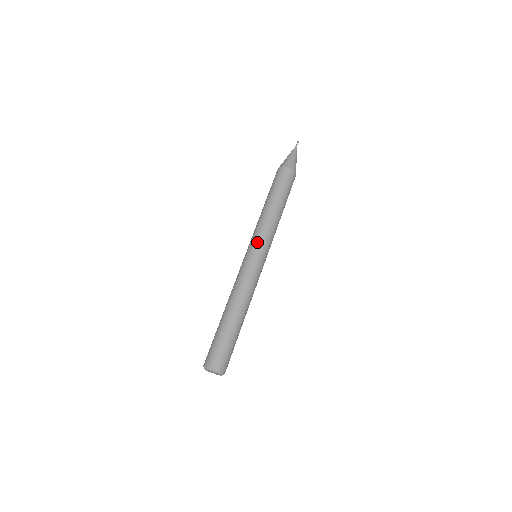
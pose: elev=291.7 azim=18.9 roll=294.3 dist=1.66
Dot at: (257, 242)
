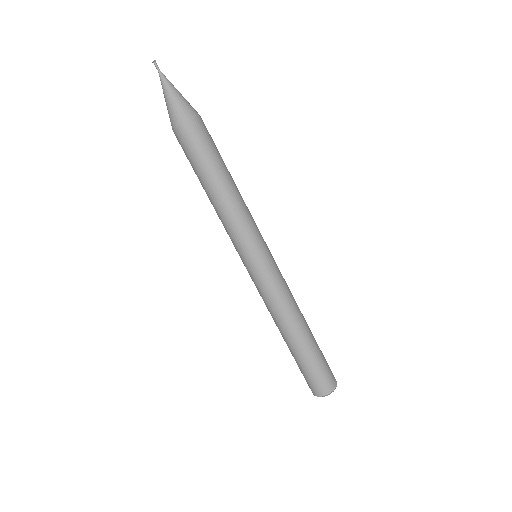
Dot at: (245, 249)
